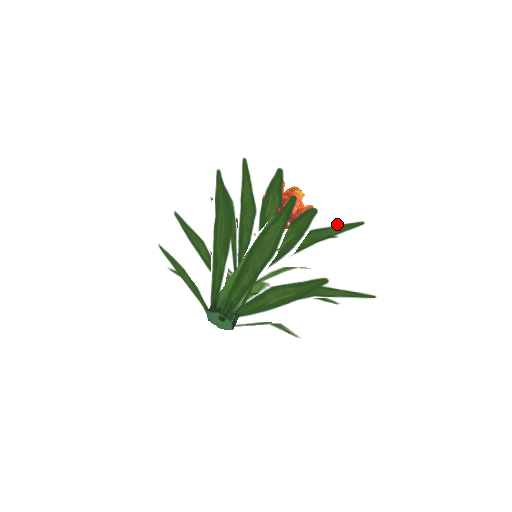
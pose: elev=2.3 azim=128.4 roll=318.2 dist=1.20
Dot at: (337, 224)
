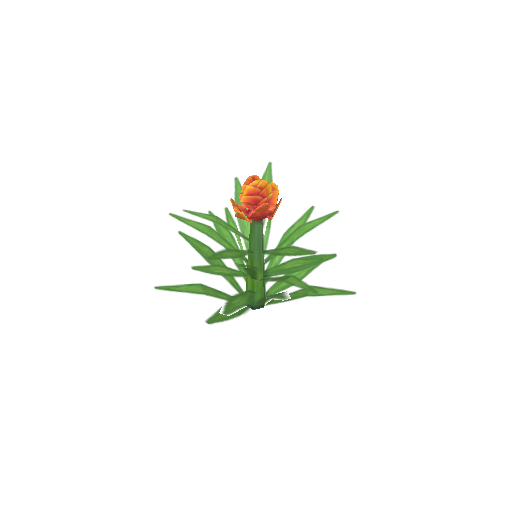
Dot at: occluded
